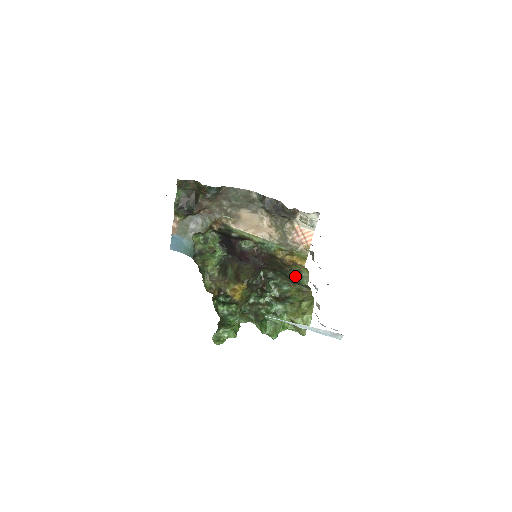
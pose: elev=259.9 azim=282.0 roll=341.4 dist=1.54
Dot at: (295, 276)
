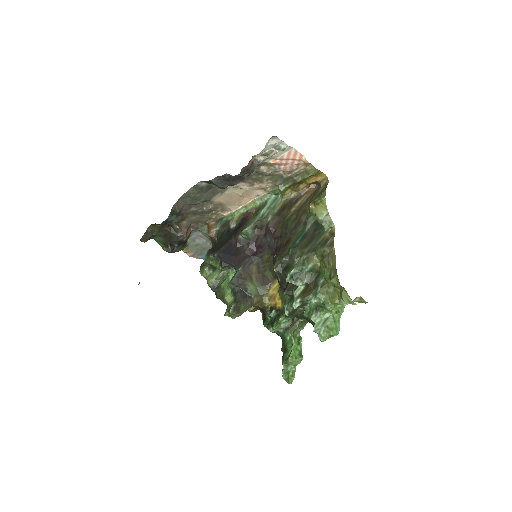
Dot at: (317, 220)
